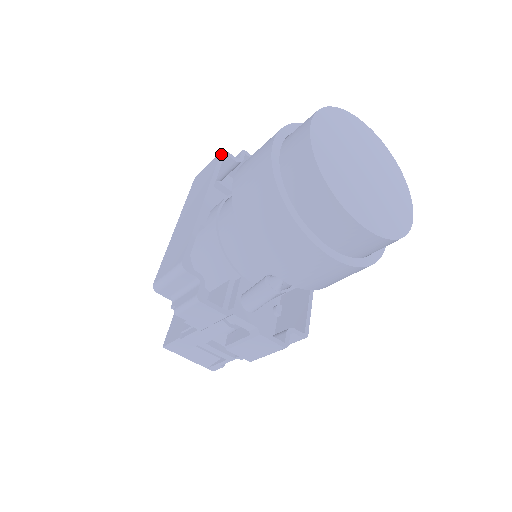
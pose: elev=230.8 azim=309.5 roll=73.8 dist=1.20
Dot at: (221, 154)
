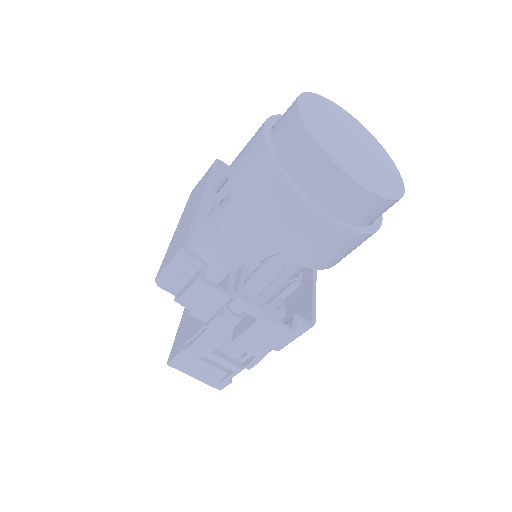
Dot at: (215, 162)
